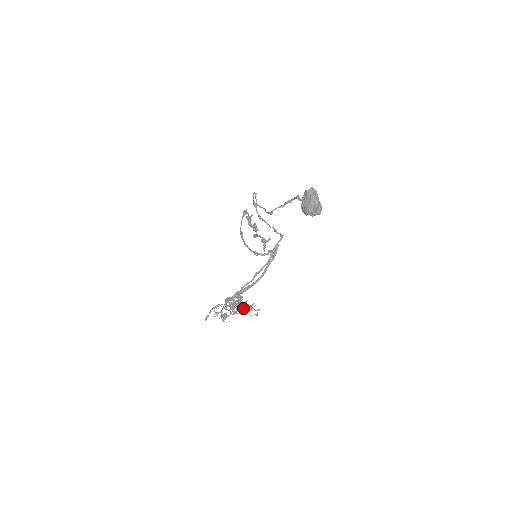
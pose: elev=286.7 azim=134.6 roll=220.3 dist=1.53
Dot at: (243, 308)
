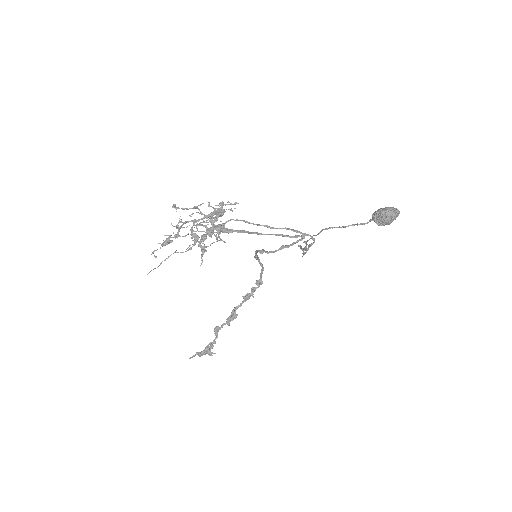
Dot at: occluded
